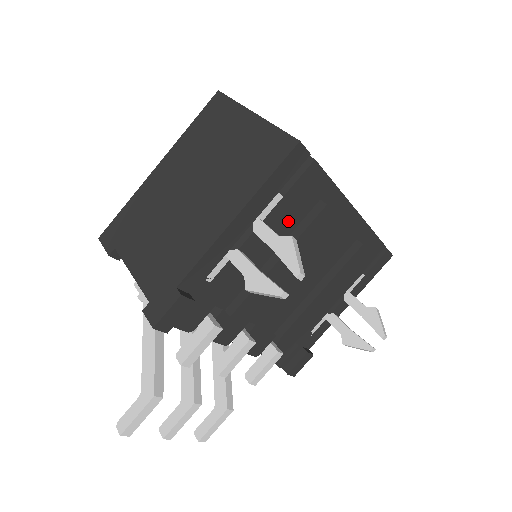
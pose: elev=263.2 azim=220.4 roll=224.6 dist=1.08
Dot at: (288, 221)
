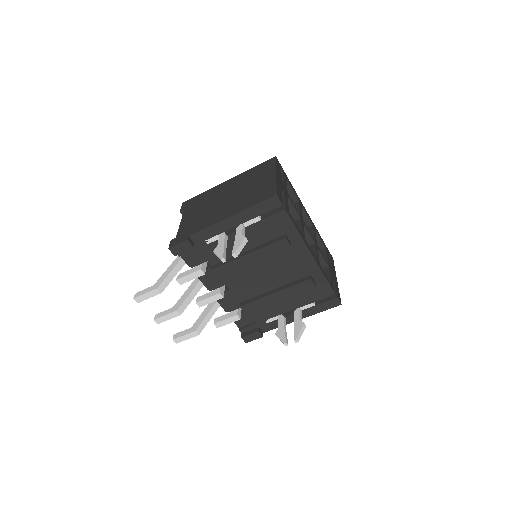
Dot at: (262, 236)
